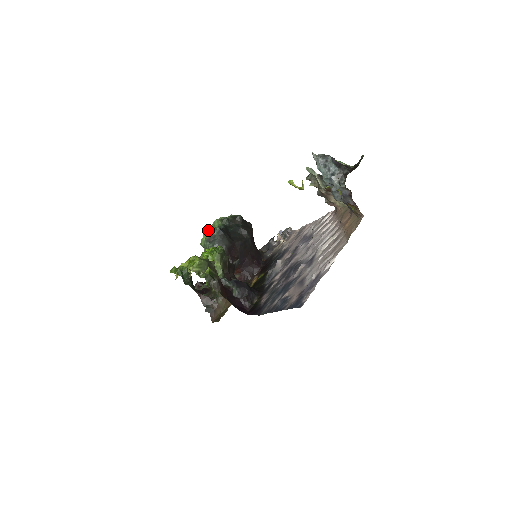
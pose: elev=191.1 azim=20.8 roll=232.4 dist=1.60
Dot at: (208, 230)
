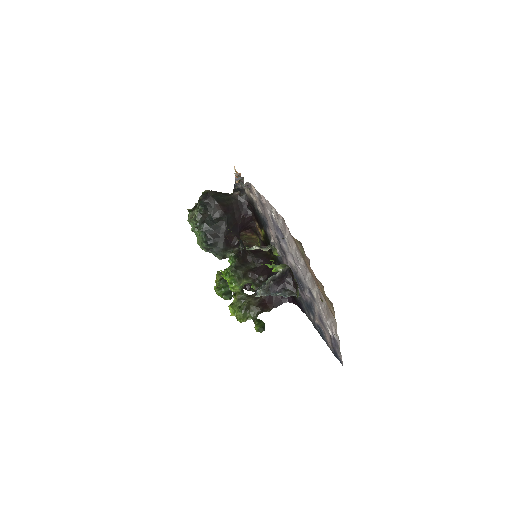
Dot at: (193, 230)
